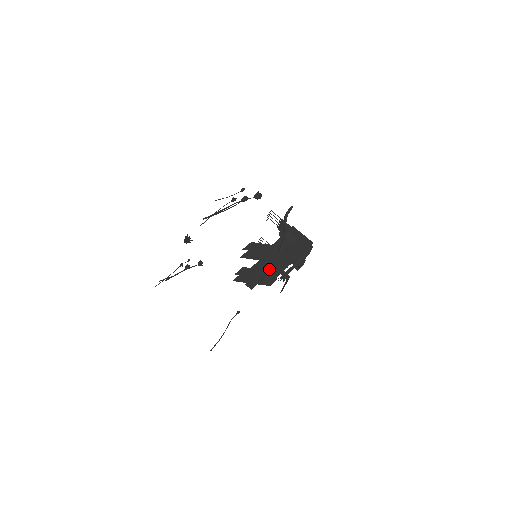
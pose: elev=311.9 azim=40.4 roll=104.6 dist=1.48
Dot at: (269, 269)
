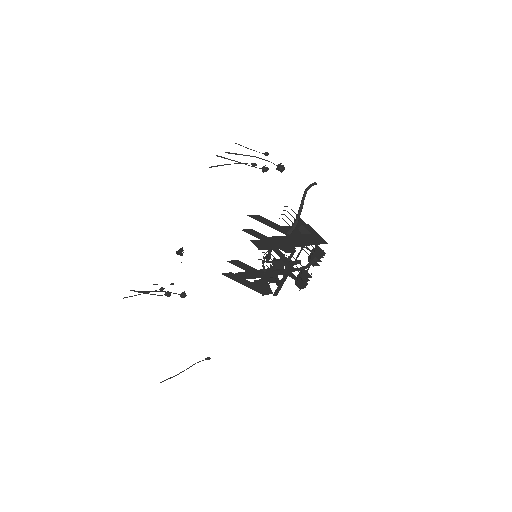
Dot at: (272, 239)
